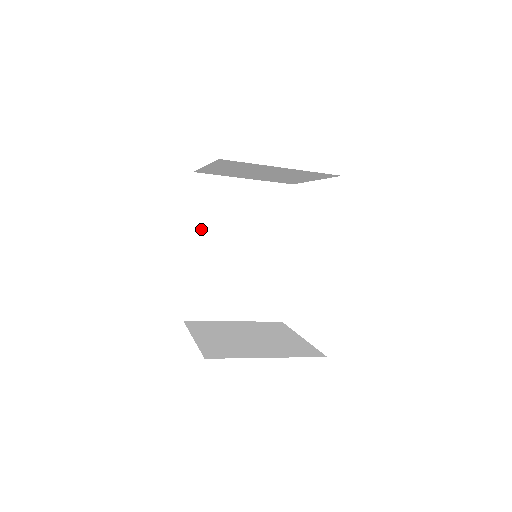
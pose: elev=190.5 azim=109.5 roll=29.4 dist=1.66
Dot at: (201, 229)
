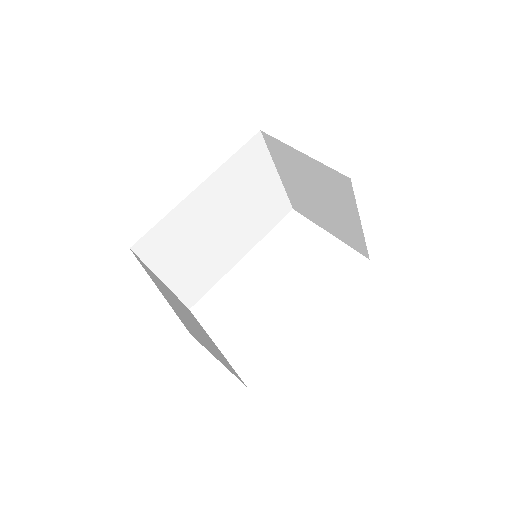
Dot at: (219, 182)
